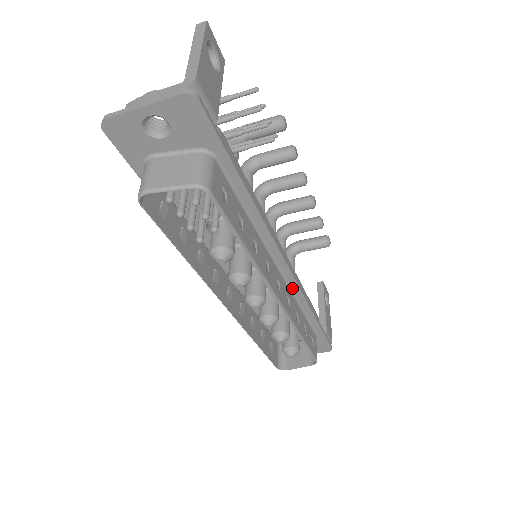
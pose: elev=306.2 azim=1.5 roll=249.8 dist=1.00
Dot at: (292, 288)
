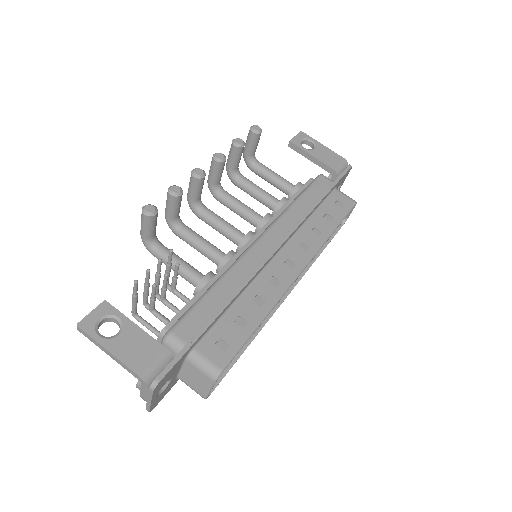
Dot at: (293, 234)
